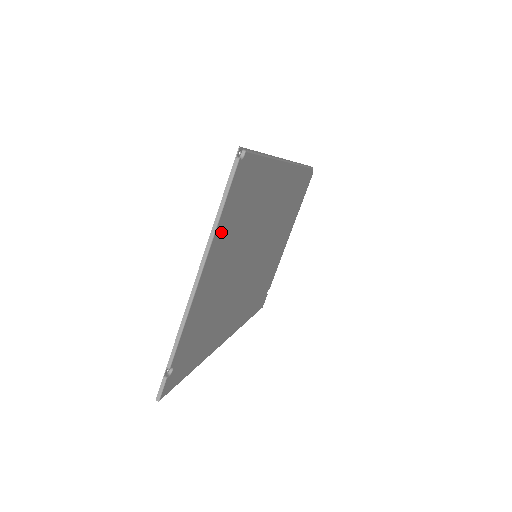
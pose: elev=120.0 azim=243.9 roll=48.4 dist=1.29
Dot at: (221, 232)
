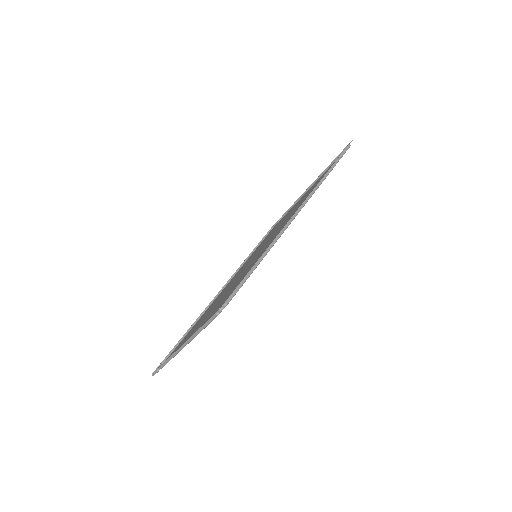
Dot at: occluded
